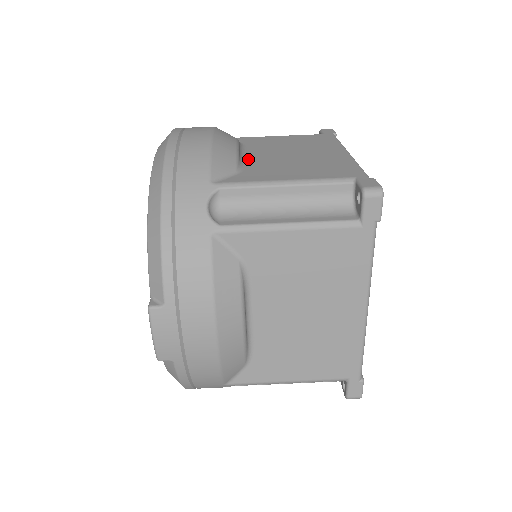
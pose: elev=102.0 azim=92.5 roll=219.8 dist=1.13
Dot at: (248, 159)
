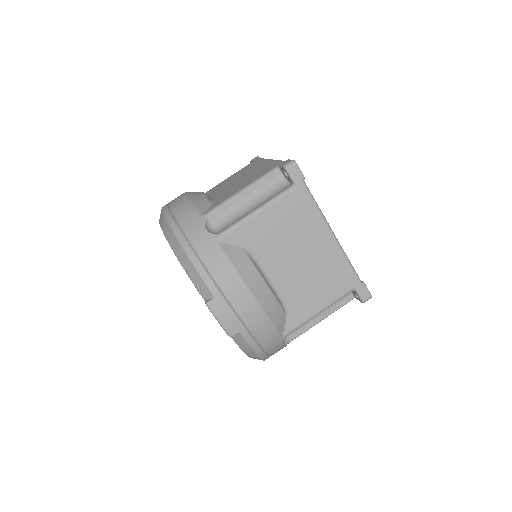
Dot at: (215, 197)
